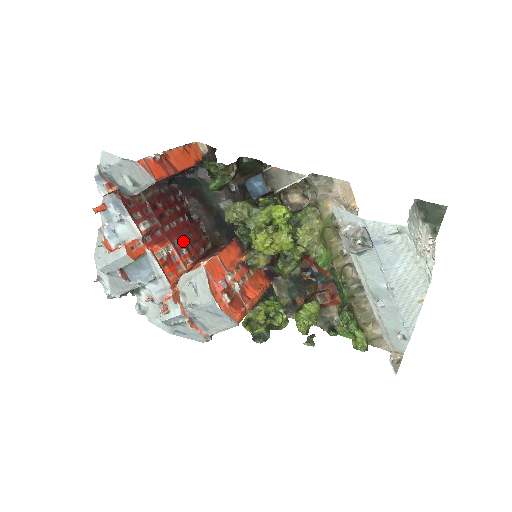
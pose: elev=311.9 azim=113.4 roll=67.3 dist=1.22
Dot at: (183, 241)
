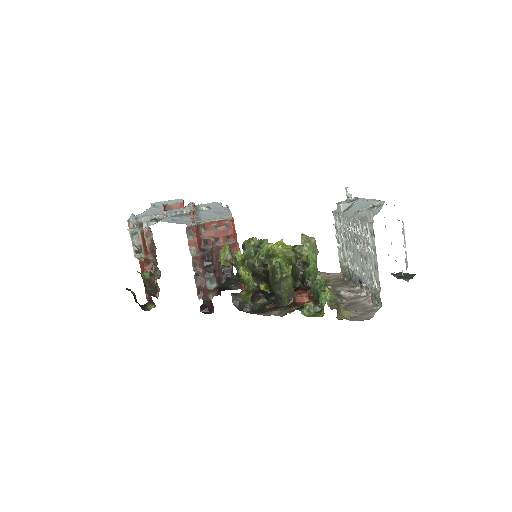
Dot at: occluded
